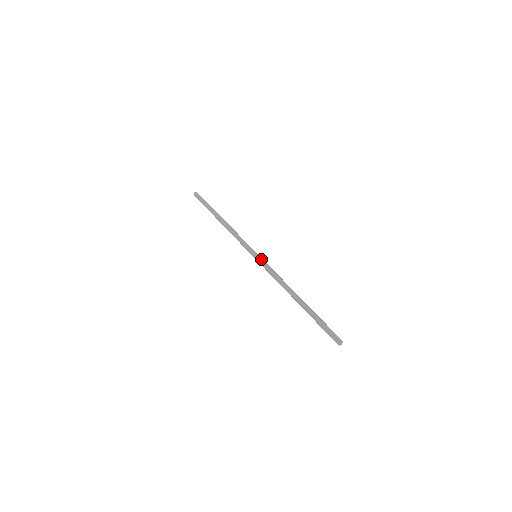
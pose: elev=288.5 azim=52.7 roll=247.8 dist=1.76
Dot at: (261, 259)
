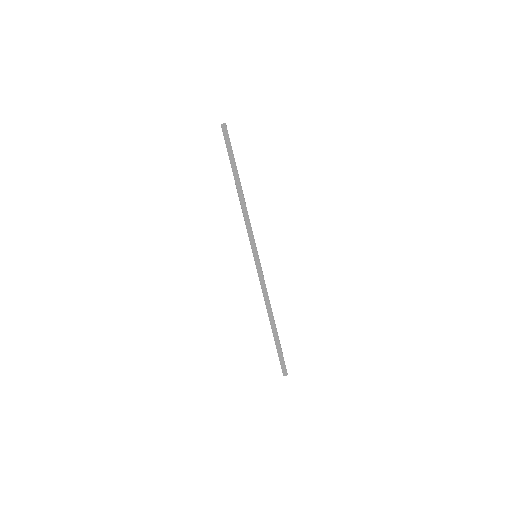
Dot at: (259, 265)
